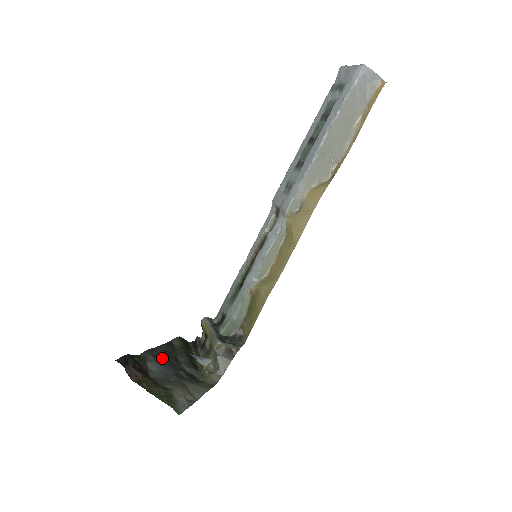
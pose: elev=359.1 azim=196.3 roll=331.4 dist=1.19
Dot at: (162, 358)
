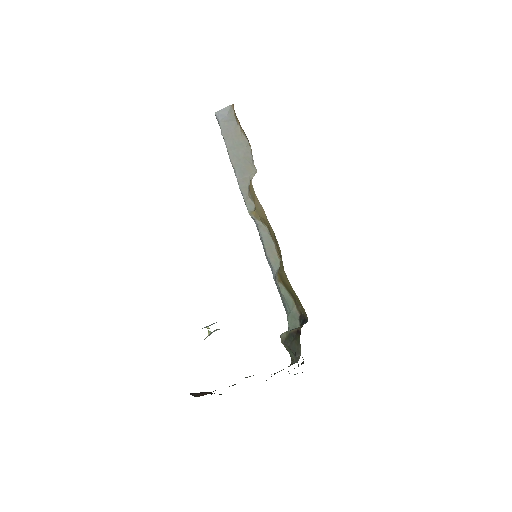
Dot at: occluded
